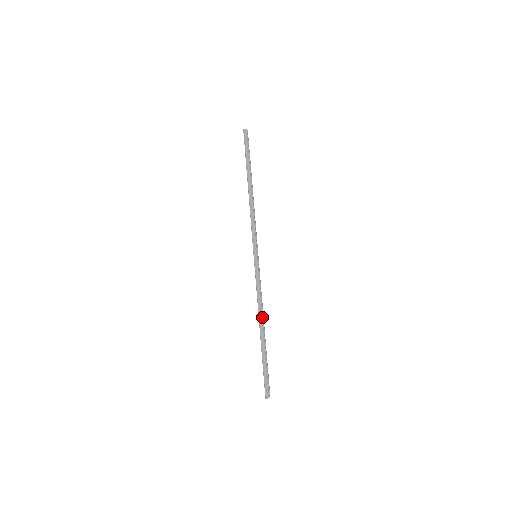
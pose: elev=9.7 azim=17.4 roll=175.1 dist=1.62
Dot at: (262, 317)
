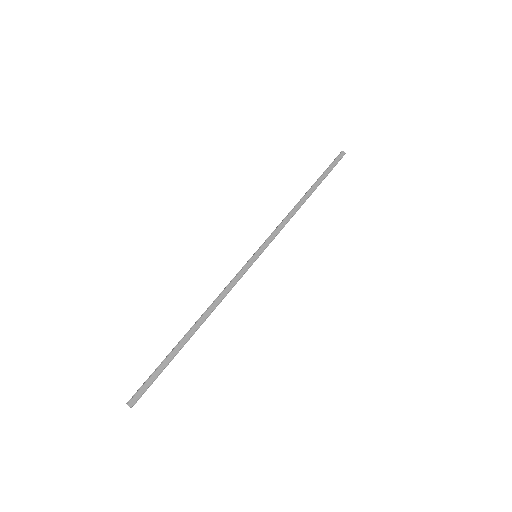
Dot at: (208, 316)
